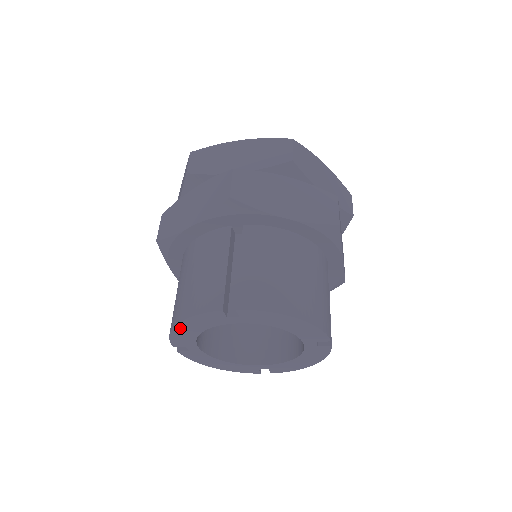
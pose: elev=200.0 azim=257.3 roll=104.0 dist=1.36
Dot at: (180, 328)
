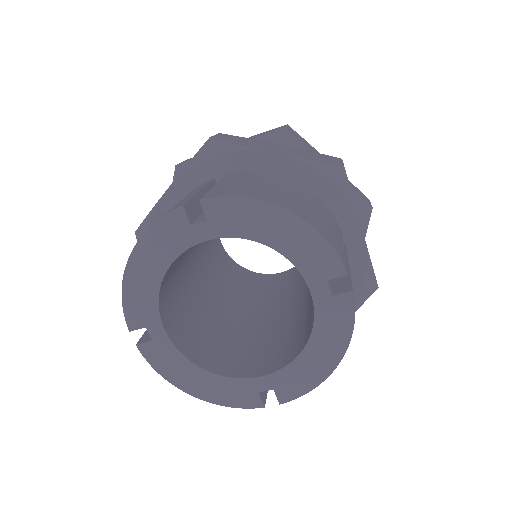
Dot at: (134, 270)
